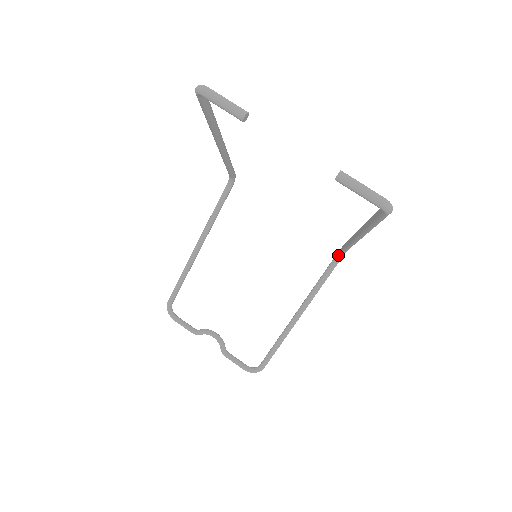
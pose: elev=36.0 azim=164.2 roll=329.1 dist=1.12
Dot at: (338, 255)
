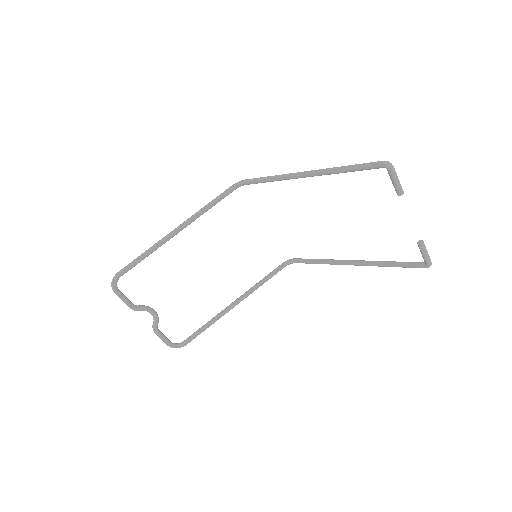
Dot at: (286, 264)
